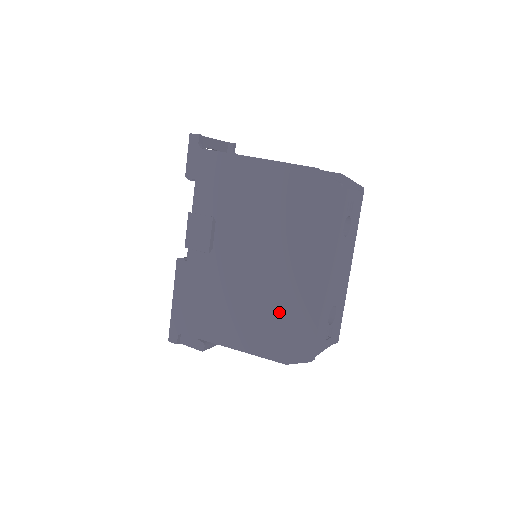
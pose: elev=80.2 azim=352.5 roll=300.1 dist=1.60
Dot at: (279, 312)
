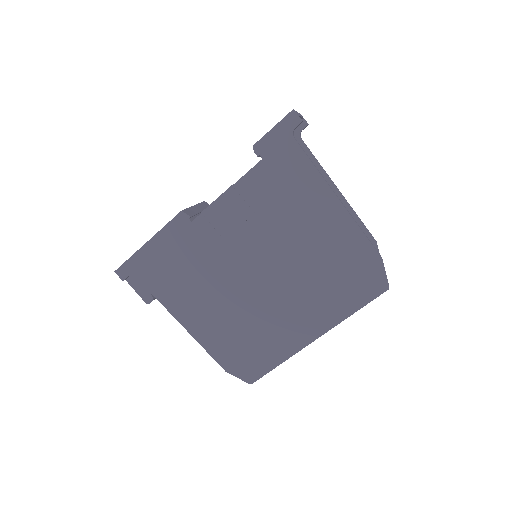
Dot at: (252, 333)
